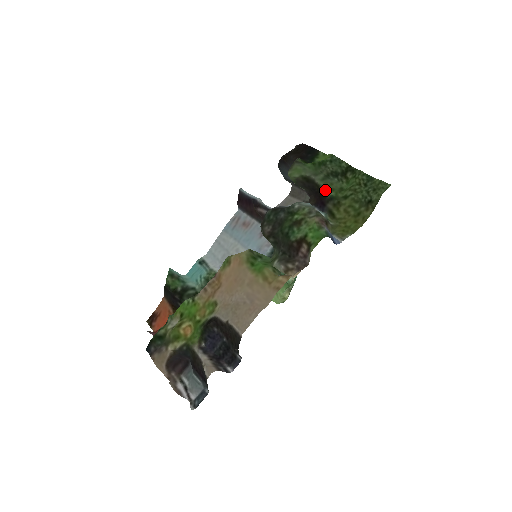
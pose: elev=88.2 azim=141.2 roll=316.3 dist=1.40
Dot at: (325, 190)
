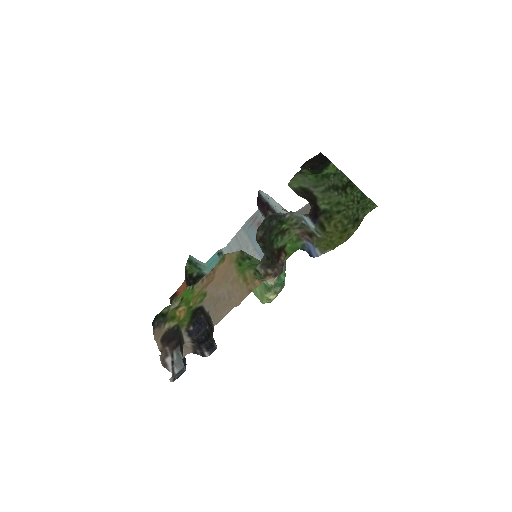
Dot at: (321, 203)
